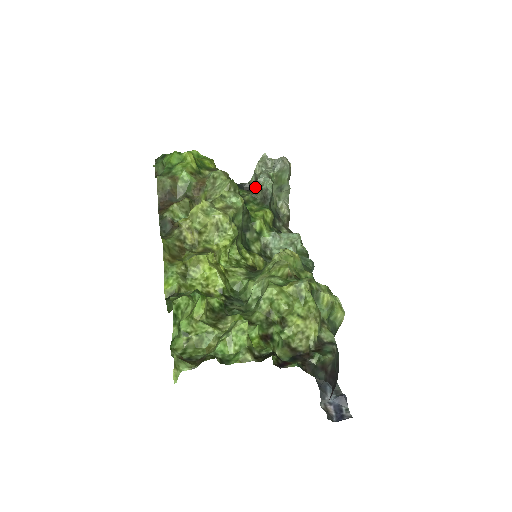
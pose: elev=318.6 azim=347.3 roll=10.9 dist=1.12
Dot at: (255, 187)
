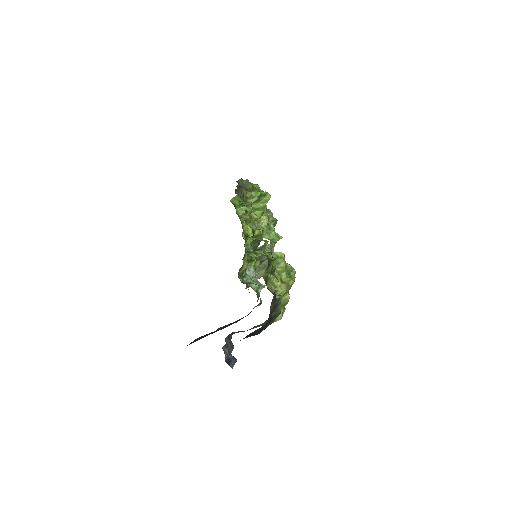
Dot at: occluded
